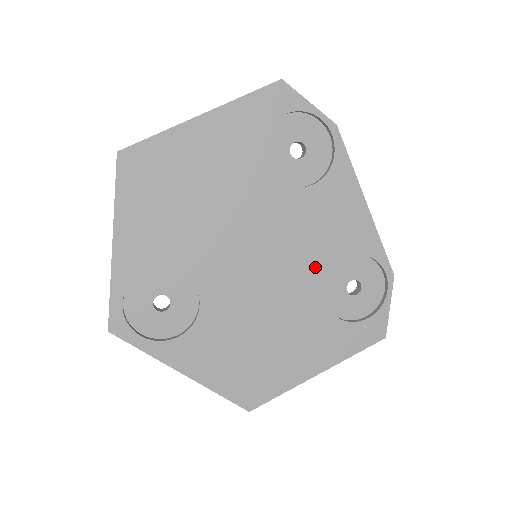
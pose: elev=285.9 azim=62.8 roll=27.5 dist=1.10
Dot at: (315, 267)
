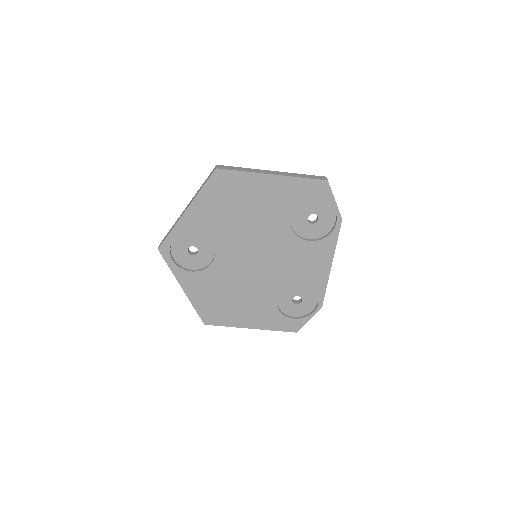
Dot at: (283, 280)
